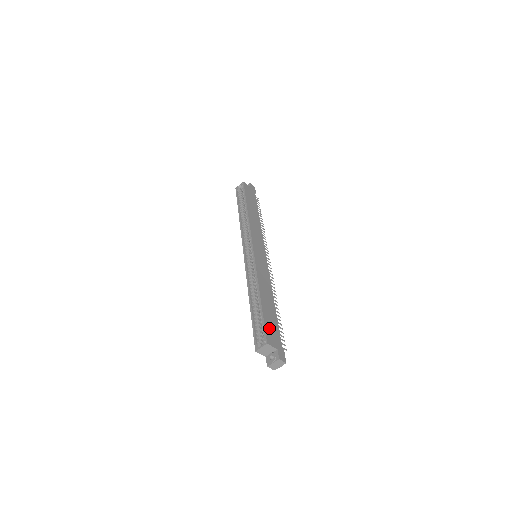
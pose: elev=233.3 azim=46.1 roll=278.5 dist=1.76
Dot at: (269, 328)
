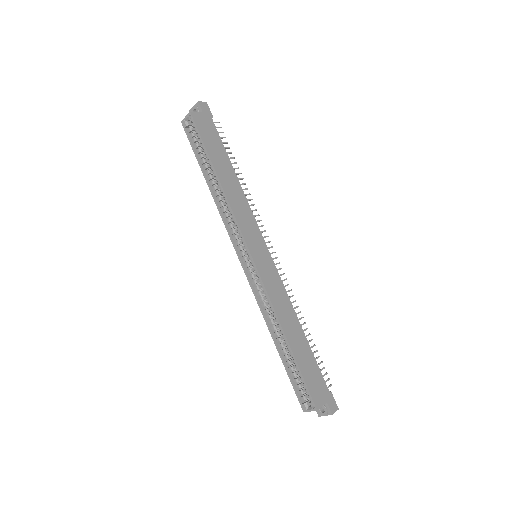
Dot at: (311, 382)
